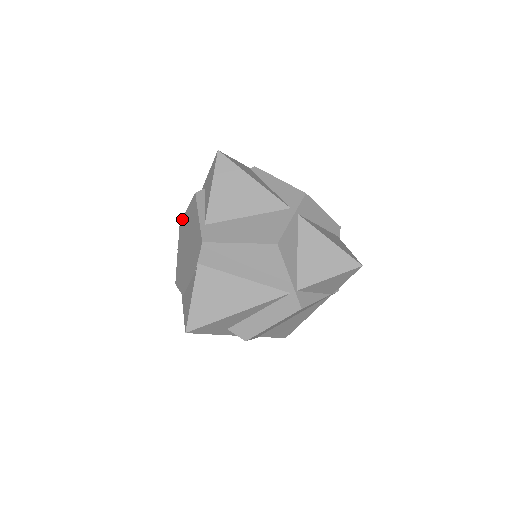
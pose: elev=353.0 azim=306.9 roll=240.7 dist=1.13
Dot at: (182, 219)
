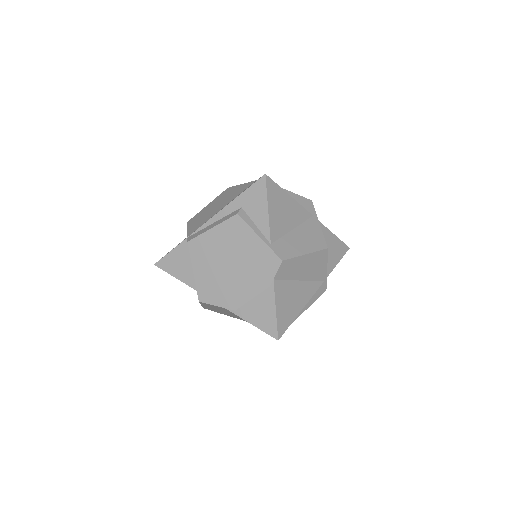
Dot at: (197, 237)
